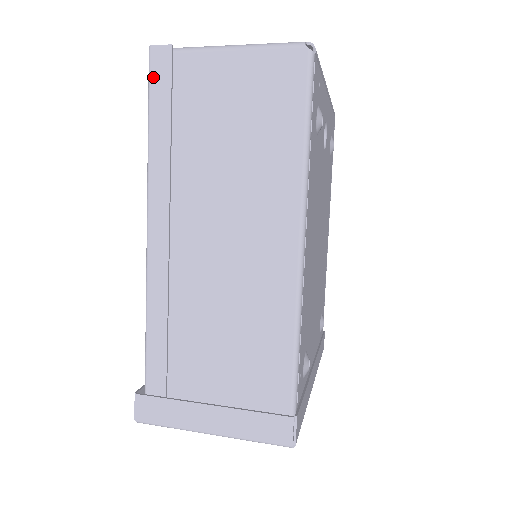
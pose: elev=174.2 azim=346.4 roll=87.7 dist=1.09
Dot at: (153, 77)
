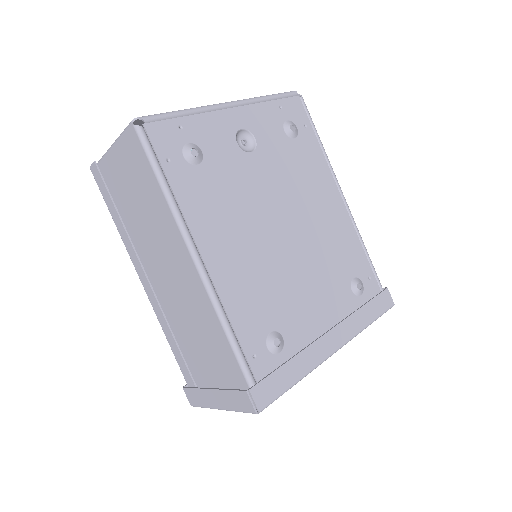
Dot at: (99, 185)
